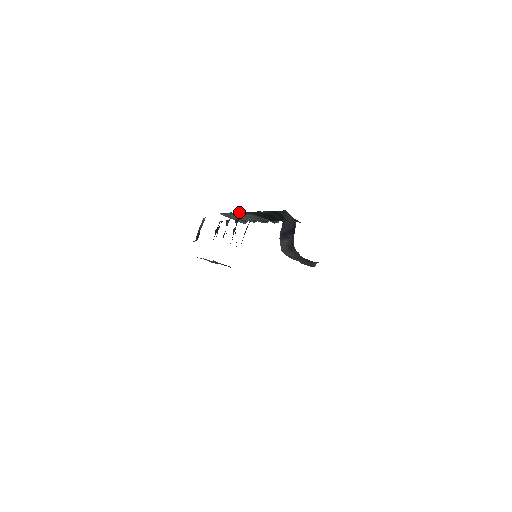
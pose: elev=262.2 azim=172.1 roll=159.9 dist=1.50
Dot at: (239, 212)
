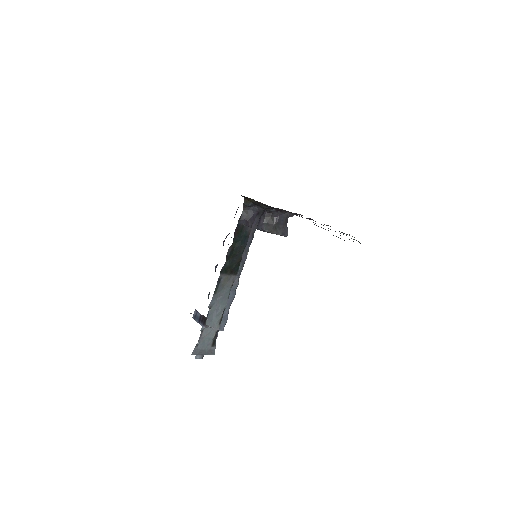
Dot at: (210, 303)
